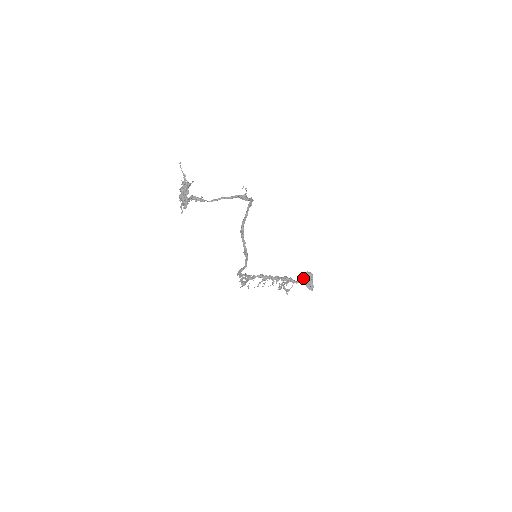
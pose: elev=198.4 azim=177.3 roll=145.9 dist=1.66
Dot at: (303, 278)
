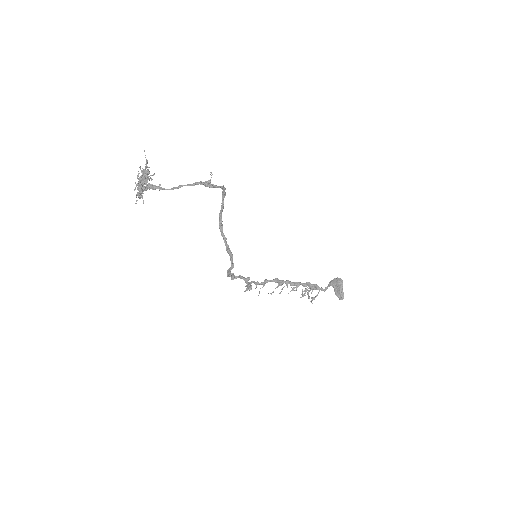
Dot at: (332, 285)
